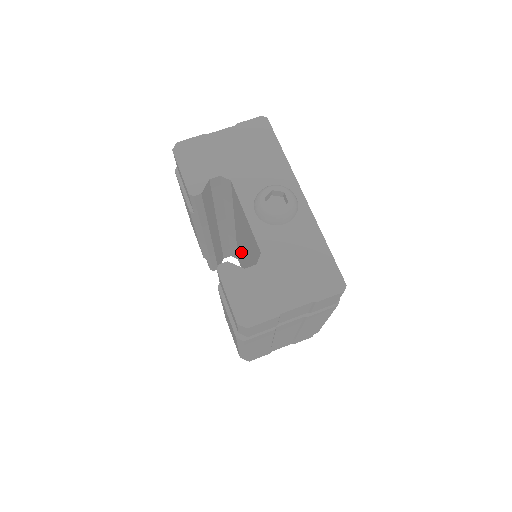
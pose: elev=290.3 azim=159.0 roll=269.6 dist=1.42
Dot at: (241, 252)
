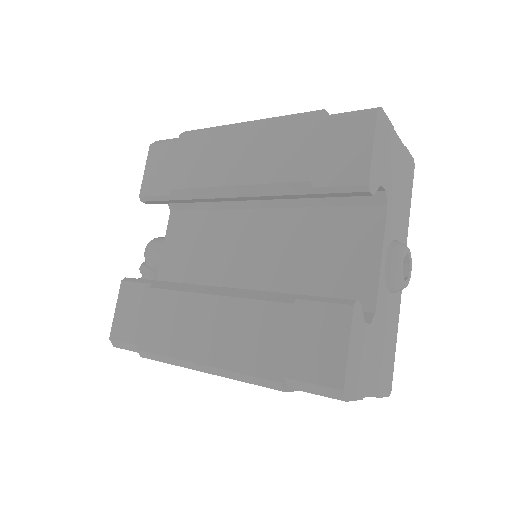
Dot at: (225, 228)
